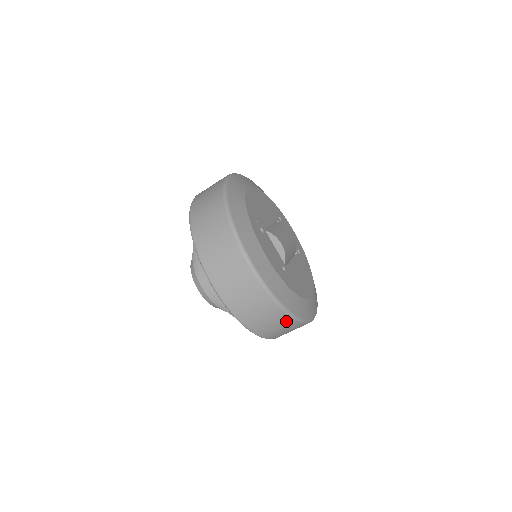
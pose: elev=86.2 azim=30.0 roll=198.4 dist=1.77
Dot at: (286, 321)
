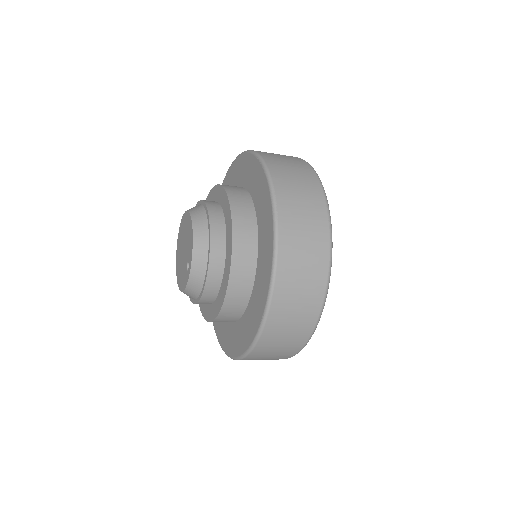
Dot at: (319, 278)
